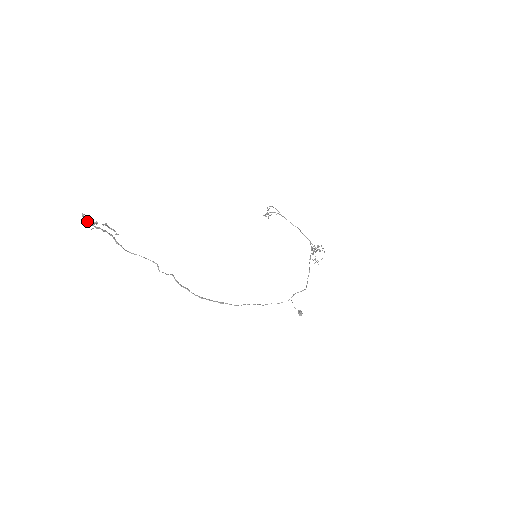
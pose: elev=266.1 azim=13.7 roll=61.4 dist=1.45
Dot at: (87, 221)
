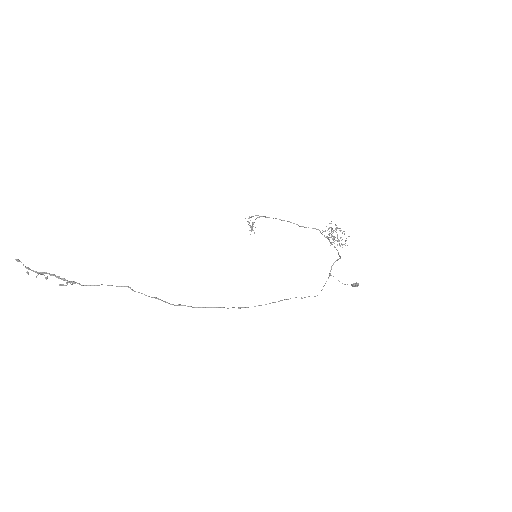
Dot at: occluded
